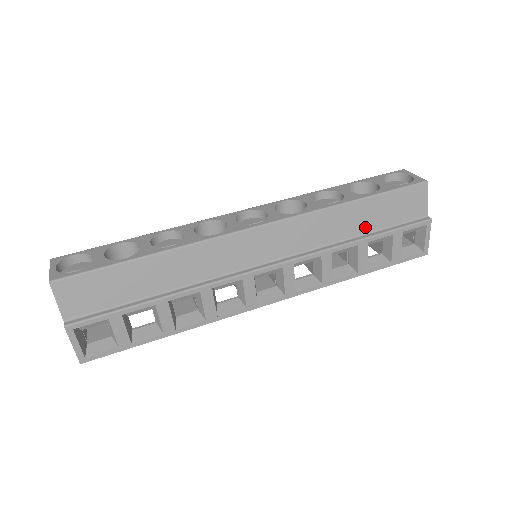
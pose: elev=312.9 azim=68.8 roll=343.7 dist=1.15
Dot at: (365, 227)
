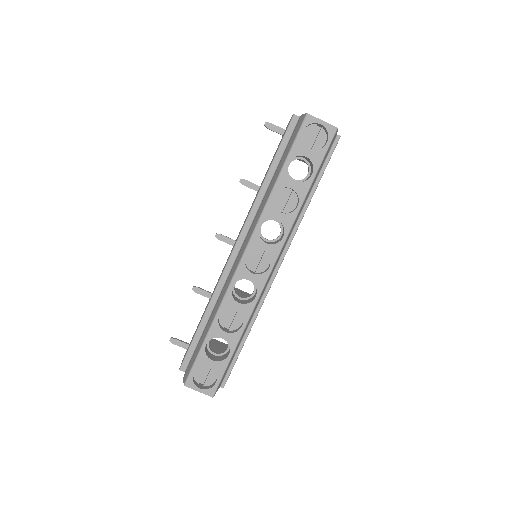
Dot at: (311, 189)
